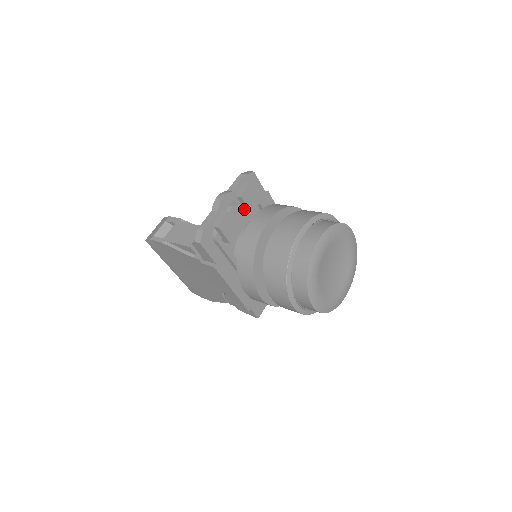
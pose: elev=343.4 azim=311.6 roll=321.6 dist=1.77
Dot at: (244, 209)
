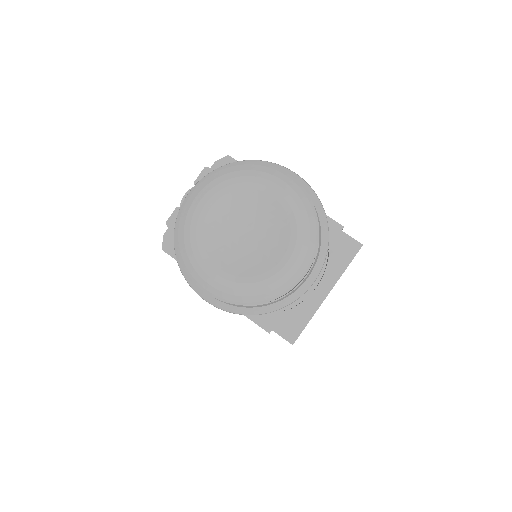
Dot at: occluded
